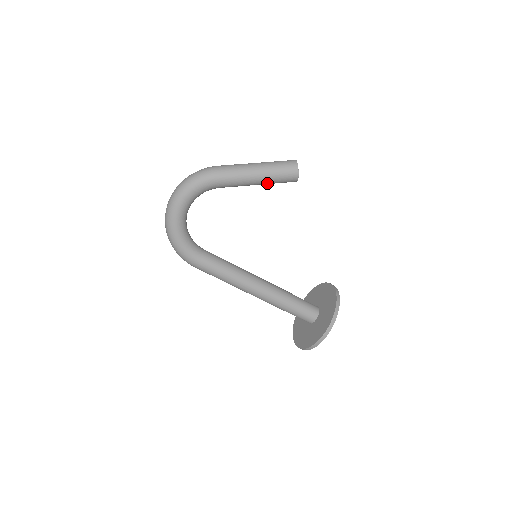
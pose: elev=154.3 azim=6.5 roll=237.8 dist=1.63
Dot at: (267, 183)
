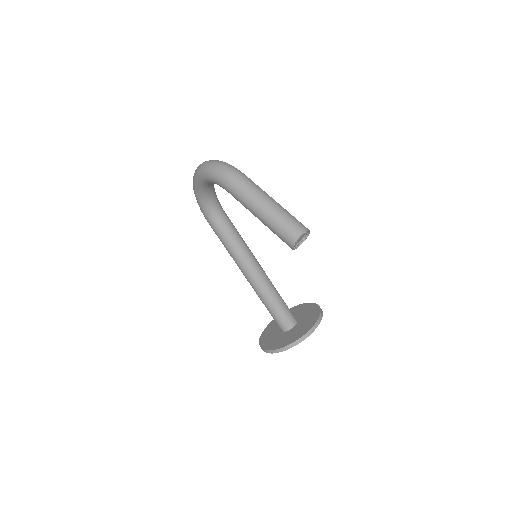
Dot at: occluded
